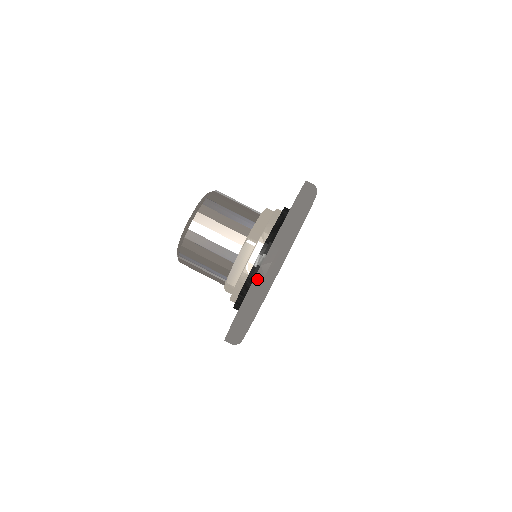
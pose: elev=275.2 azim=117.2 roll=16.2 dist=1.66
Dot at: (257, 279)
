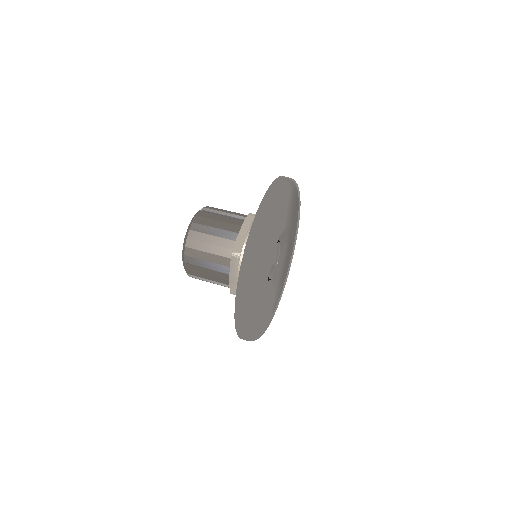
Dot at: (238, 297)
